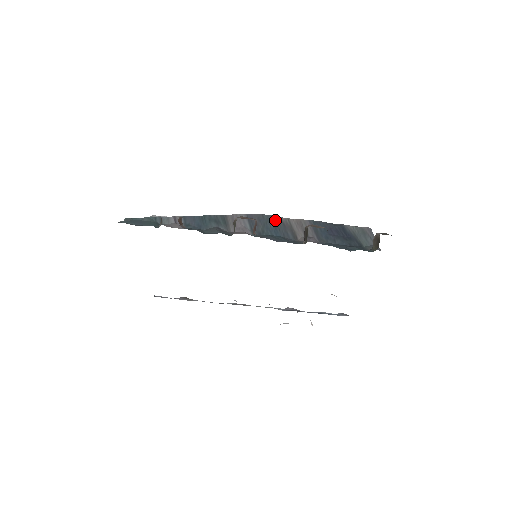
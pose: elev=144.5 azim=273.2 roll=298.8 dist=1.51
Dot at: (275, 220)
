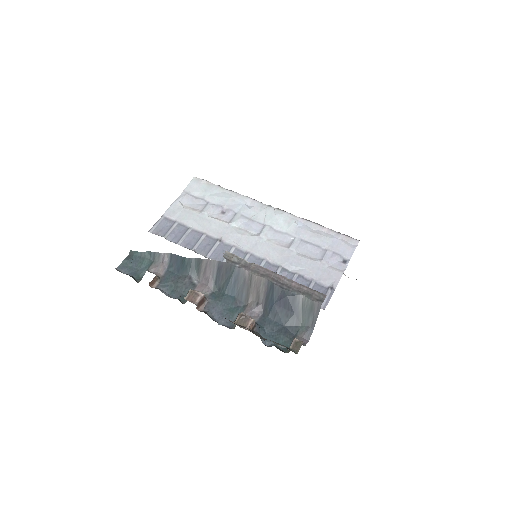
Dot at: (239, 275)
